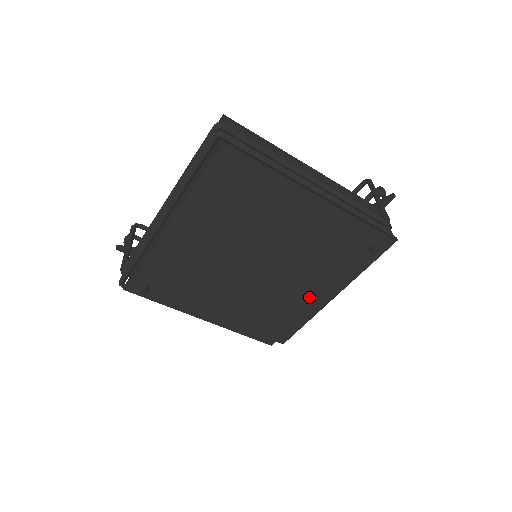
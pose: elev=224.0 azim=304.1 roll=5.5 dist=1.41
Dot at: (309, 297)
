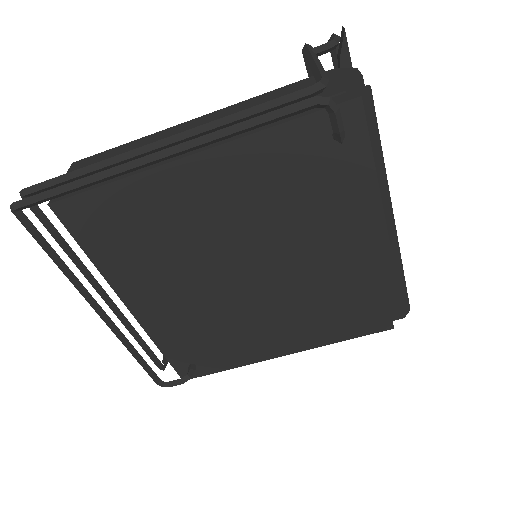
Dot at: (356, 252)
